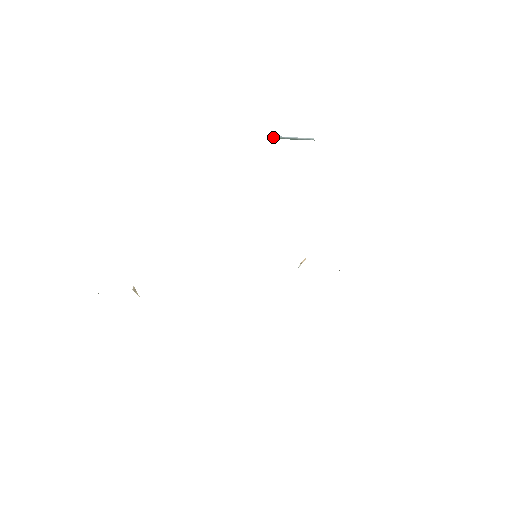
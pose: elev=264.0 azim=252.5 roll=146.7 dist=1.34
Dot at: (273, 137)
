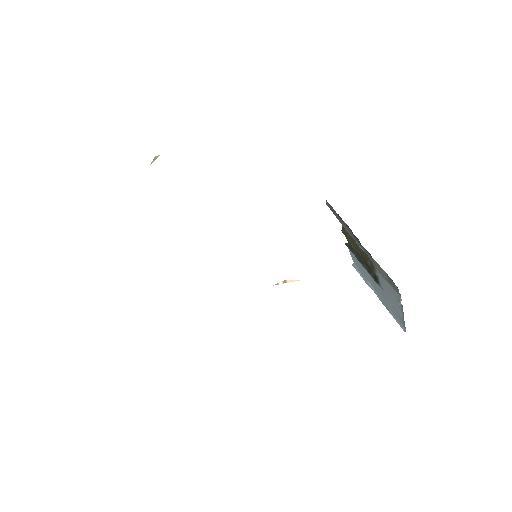
Dot at: occluded
